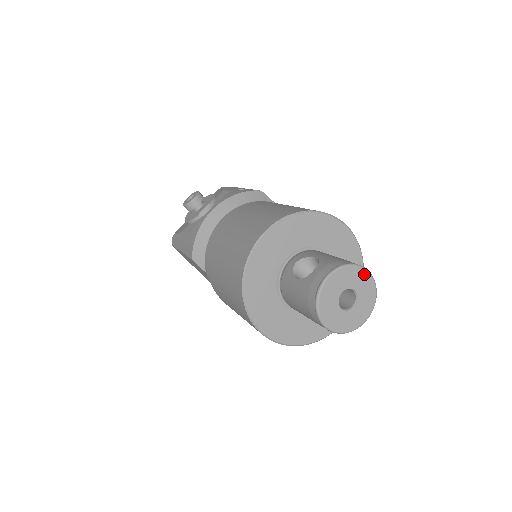
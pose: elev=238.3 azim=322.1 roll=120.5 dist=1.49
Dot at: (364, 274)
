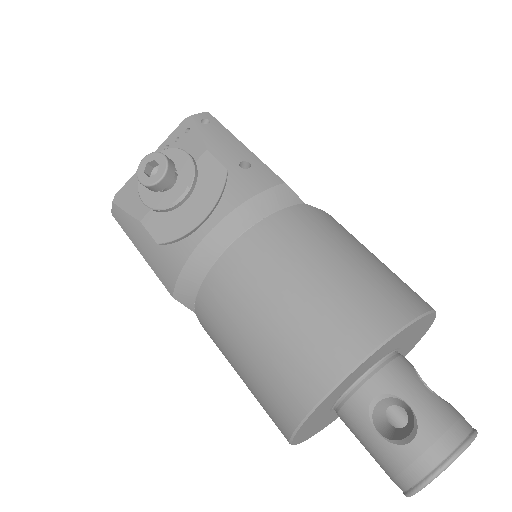
Dot at: occluded
